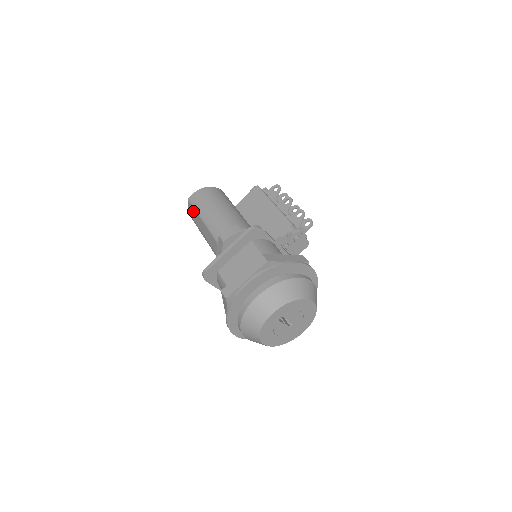
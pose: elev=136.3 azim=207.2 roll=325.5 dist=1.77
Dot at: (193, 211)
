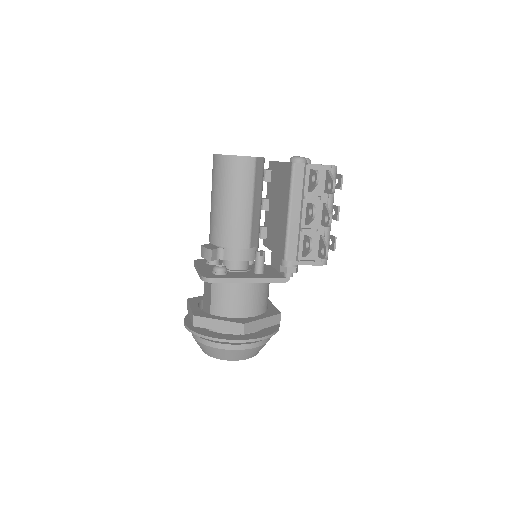
Dot at: occluded
